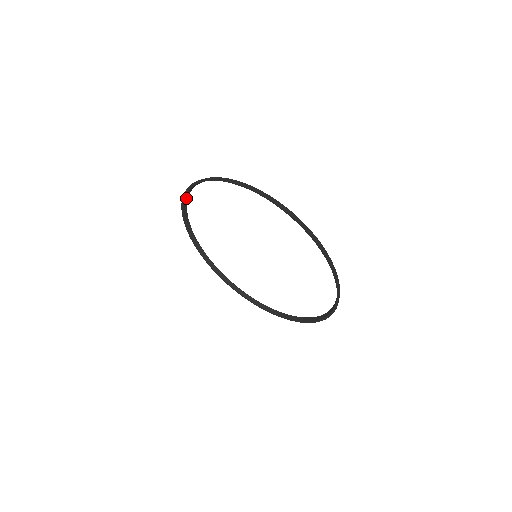
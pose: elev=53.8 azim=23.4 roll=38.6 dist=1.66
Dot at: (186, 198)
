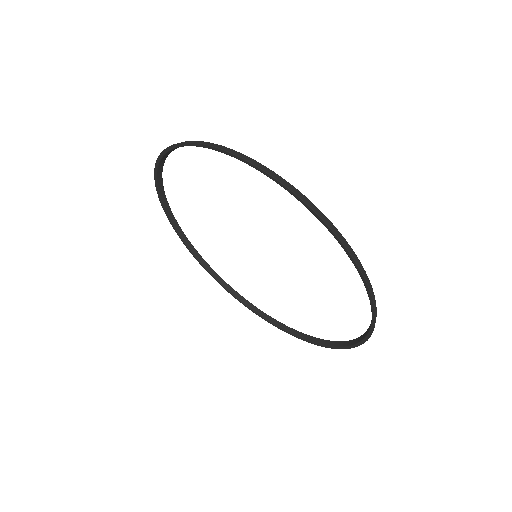
Dot at: (160, 183)
